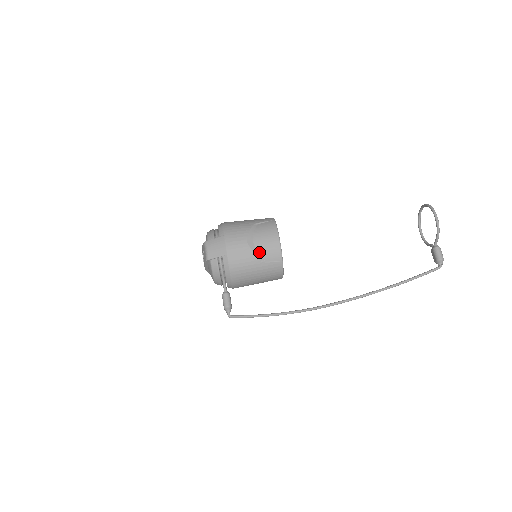
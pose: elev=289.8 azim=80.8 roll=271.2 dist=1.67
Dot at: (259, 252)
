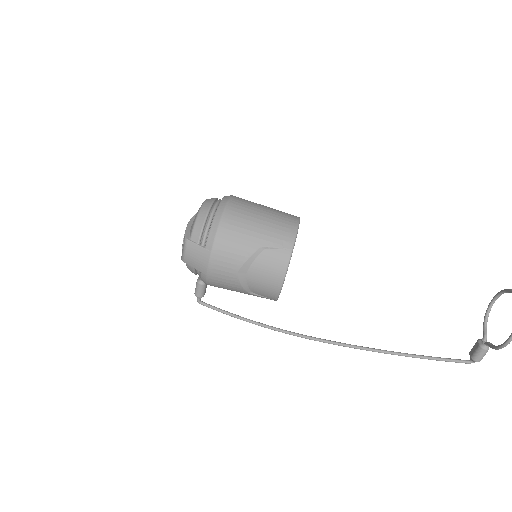
Dot at: (249, 286)
